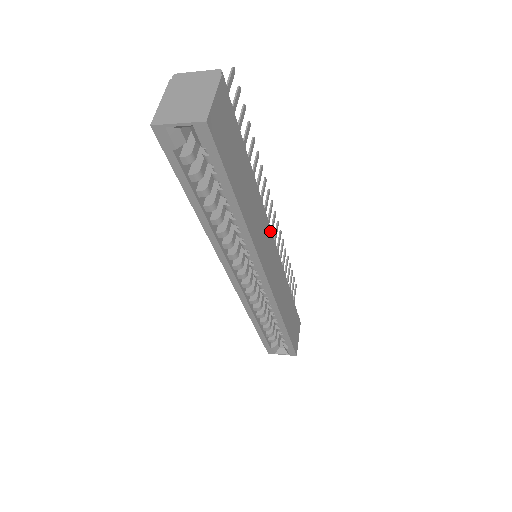
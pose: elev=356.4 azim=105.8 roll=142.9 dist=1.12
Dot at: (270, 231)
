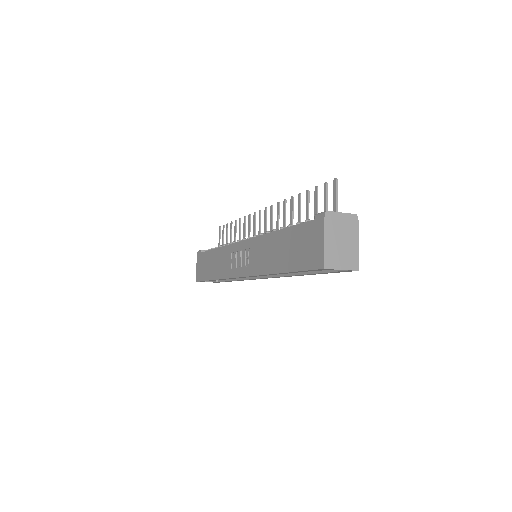
Dot at: occluded
